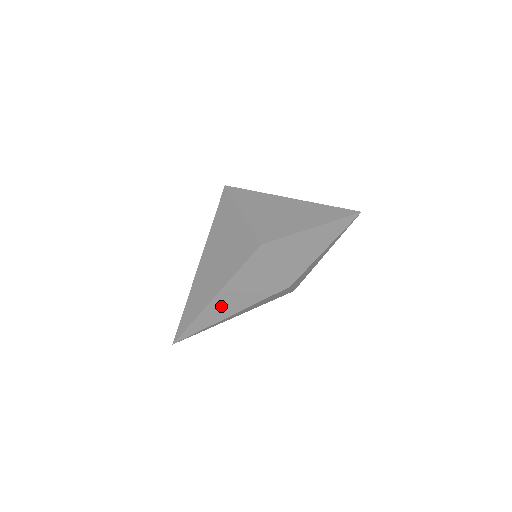
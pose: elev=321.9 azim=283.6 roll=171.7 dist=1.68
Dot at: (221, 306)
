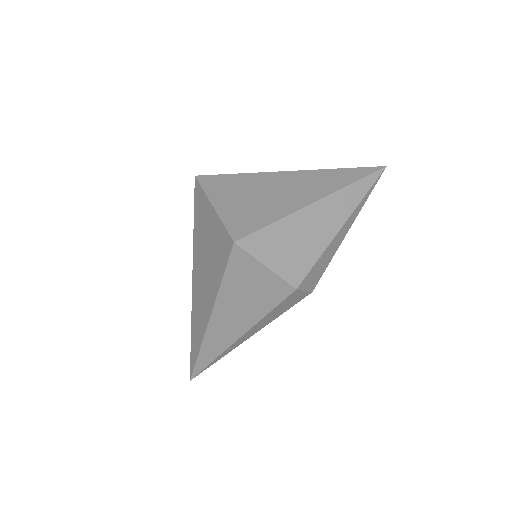
Dot at: (223, 328)
